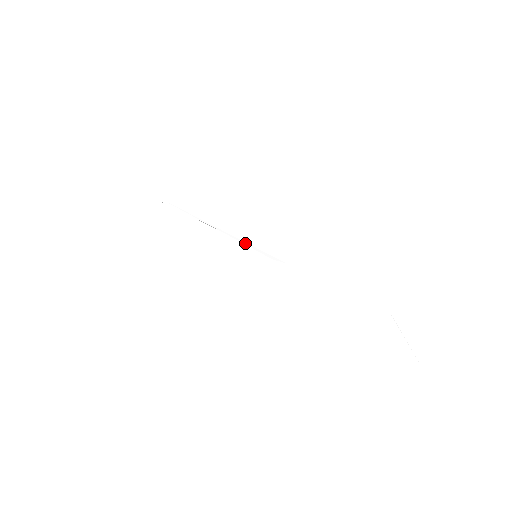
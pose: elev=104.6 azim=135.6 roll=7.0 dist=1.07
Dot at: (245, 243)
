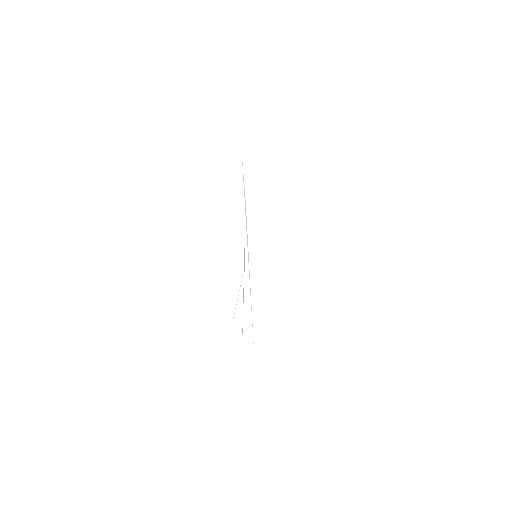
Dot at: occluded
